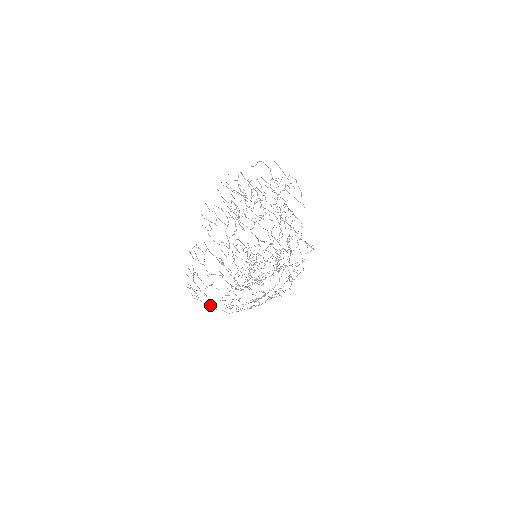
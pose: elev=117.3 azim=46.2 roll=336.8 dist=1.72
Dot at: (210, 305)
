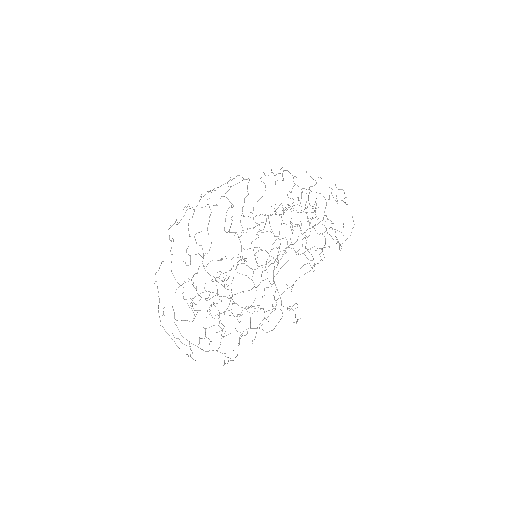
Dot at: occluded
